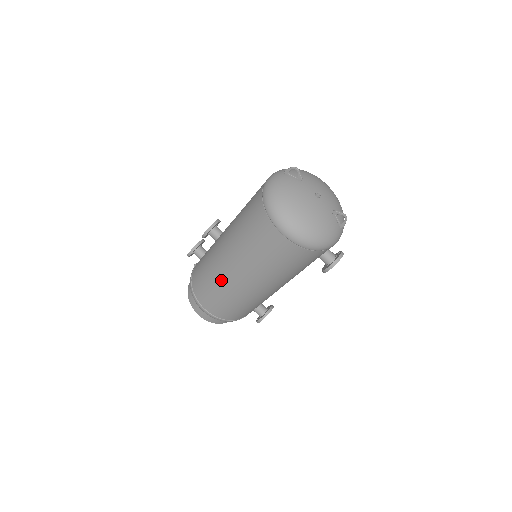
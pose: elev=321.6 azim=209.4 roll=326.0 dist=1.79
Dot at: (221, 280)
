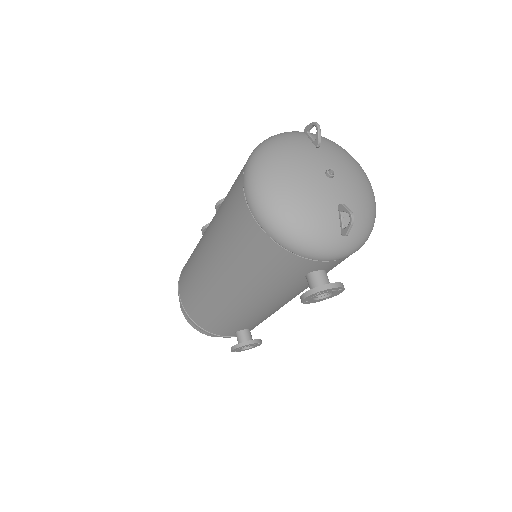
Dot at: (195, 260)
